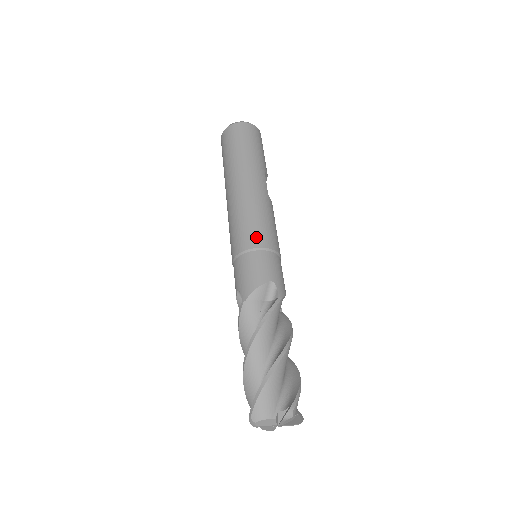
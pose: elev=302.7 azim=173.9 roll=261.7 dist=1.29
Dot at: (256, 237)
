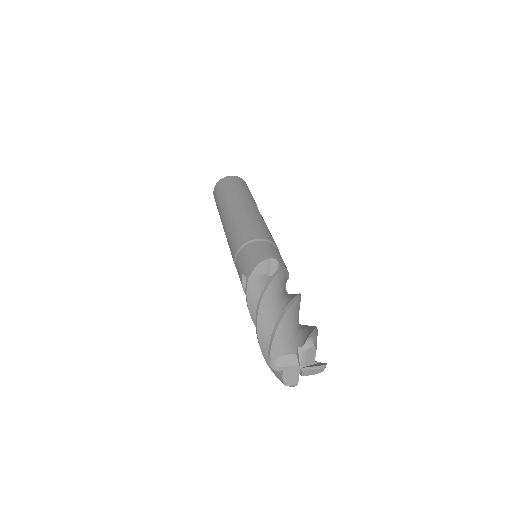
Dot at: (253, 233)
